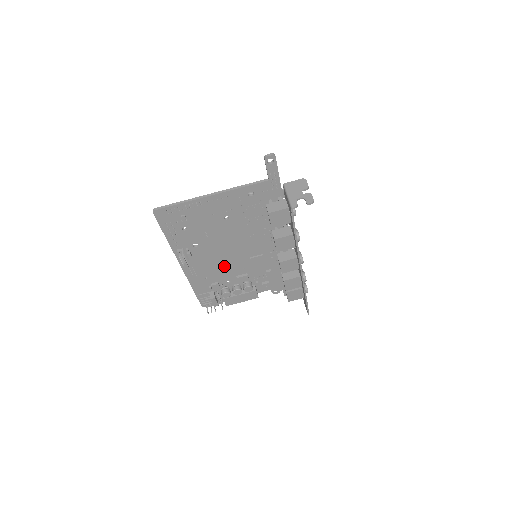
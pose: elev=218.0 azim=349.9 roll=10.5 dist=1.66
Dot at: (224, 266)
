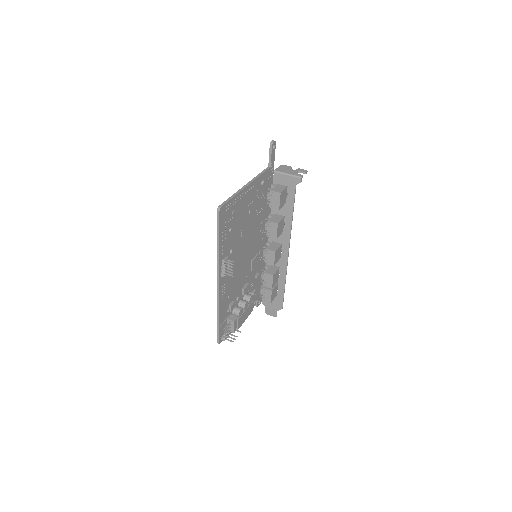
Dot at: (238, 277)
